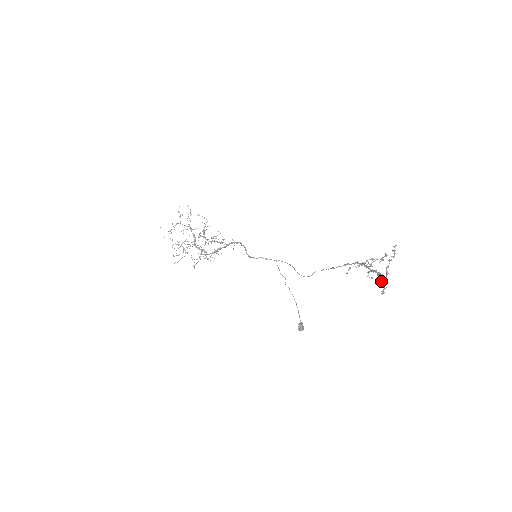
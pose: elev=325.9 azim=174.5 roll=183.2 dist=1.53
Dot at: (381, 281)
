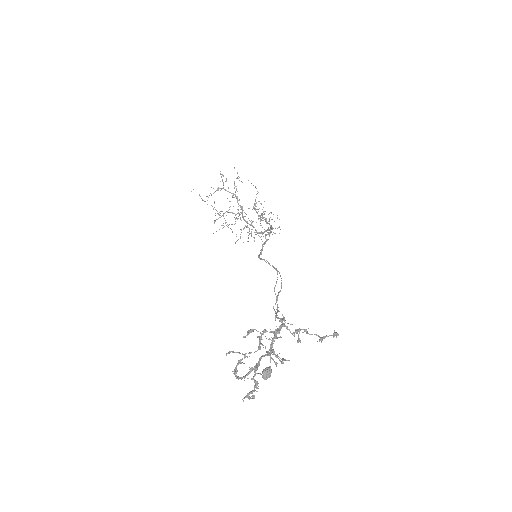
Dot at: occluded
